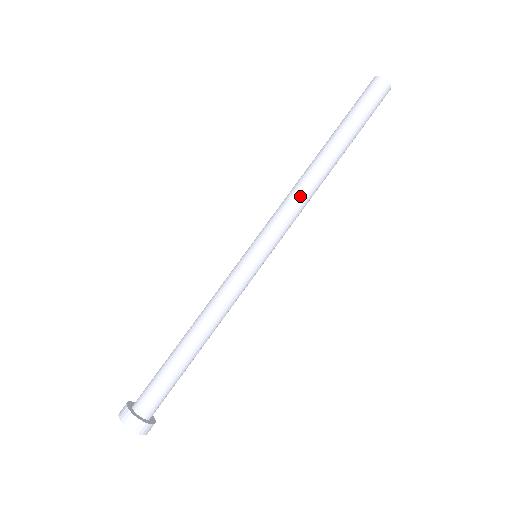
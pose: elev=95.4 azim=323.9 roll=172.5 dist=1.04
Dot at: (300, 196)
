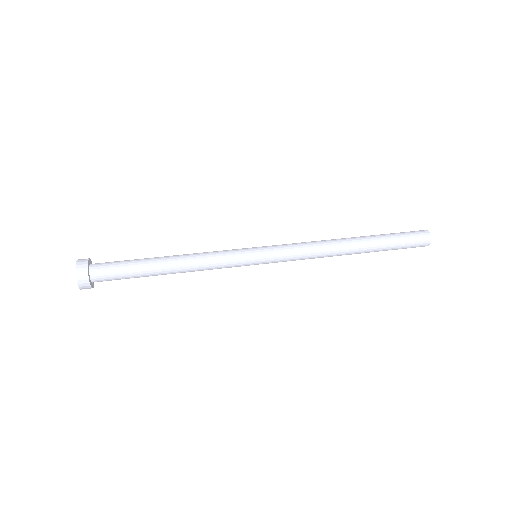
Dot at: (315, 242)
